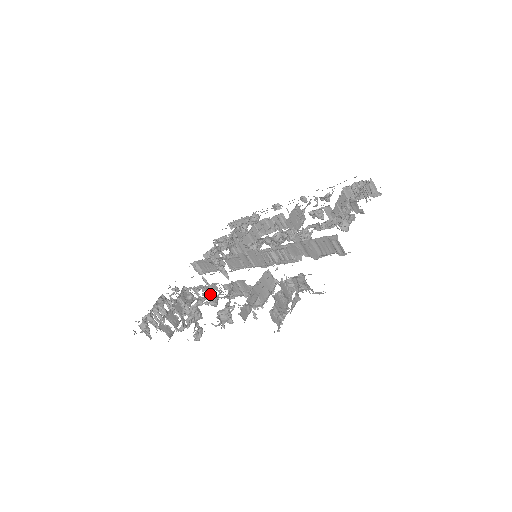
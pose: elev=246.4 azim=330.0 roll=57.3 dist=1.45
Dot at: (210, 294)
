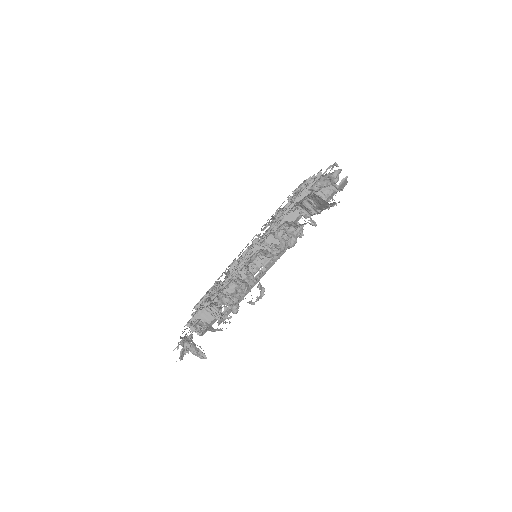
Dot at: occluded
